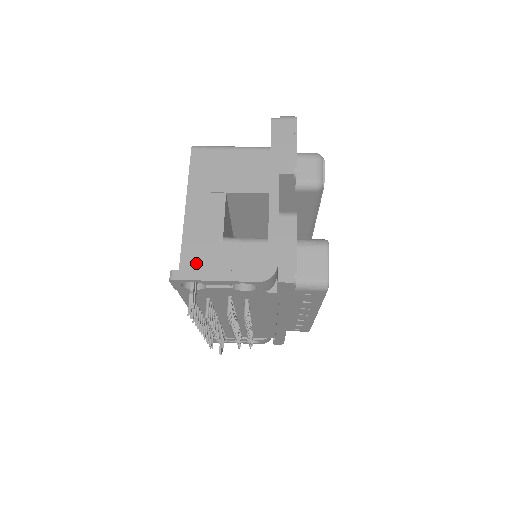
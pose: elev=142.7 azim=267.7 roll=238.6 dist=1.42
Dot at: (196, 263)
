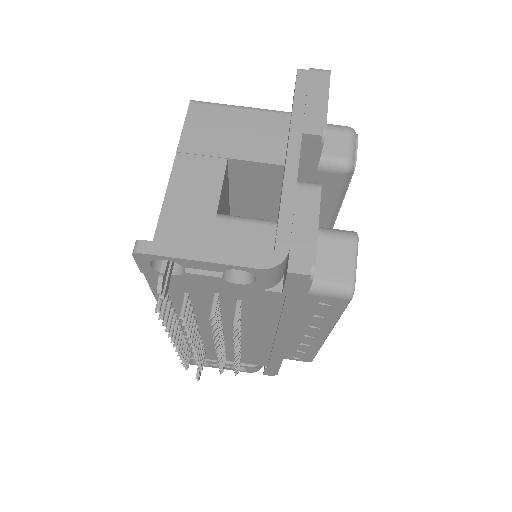
Dot at: (176, 242)
